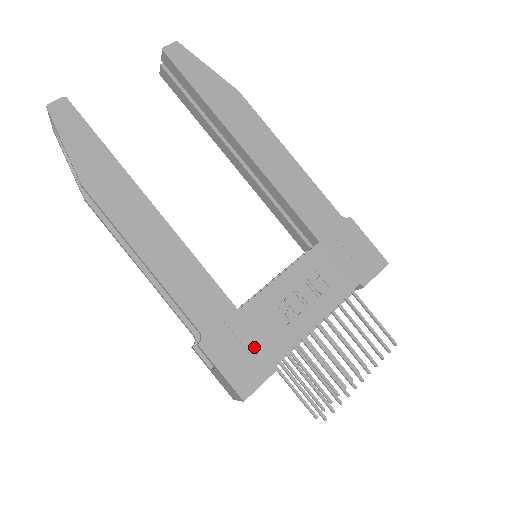
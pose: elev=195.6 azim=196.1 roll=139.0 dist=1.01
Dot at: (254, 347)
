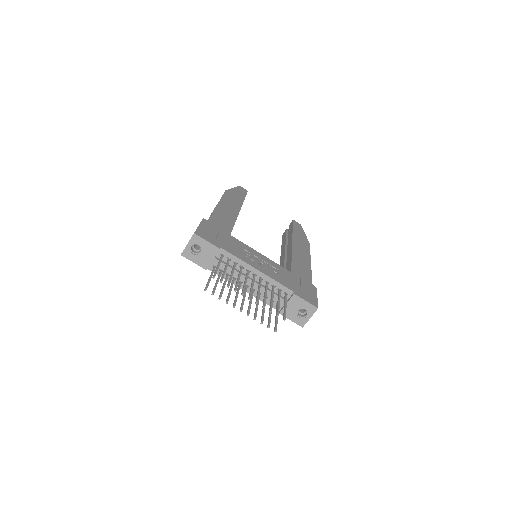
Dot at: (221, 240)
